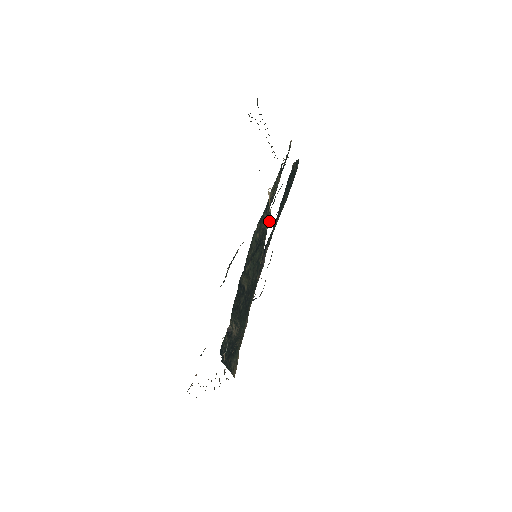
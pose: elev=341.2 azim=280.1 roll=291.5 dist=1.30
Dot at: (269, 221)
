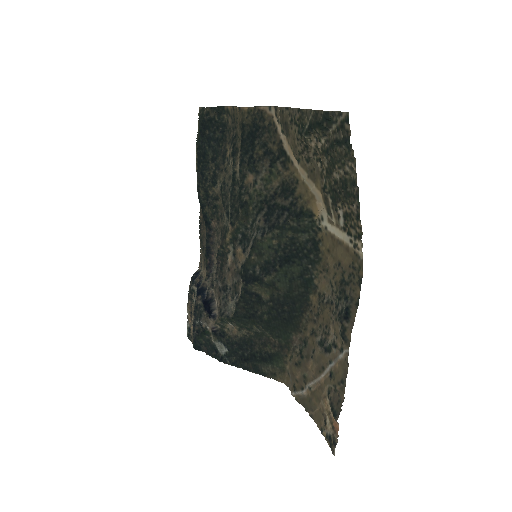
Dot at: (316, 236)
